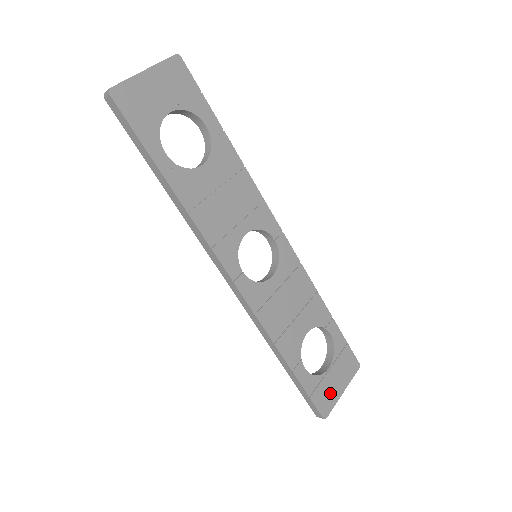
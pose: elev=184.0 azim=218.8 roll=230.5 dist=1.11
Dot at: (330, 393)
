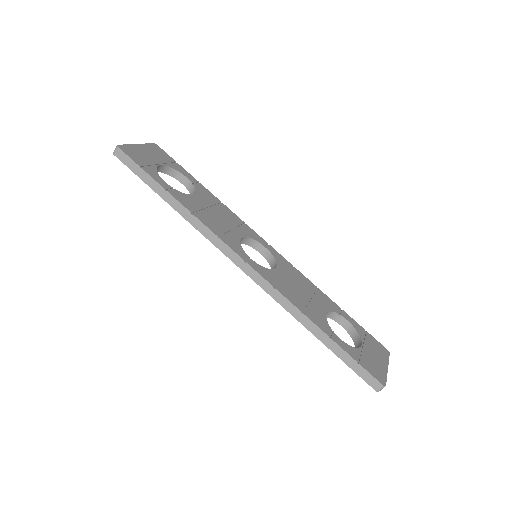
Dot at: (376, 365)
